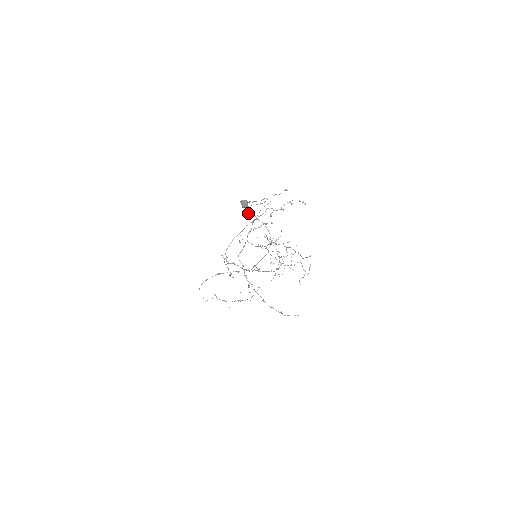
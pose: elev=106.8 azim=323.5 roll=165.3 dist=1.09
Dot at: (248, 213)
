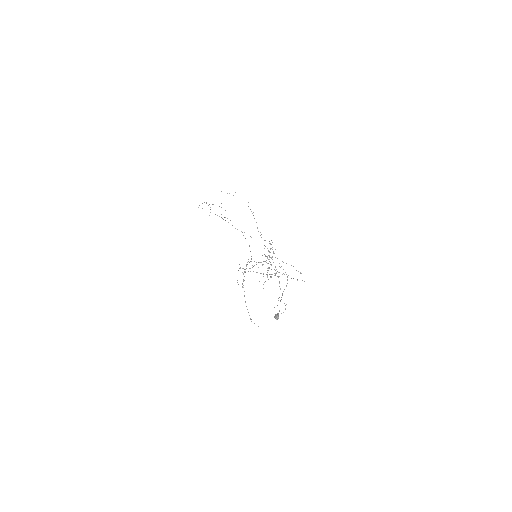
Dot at: occluded
